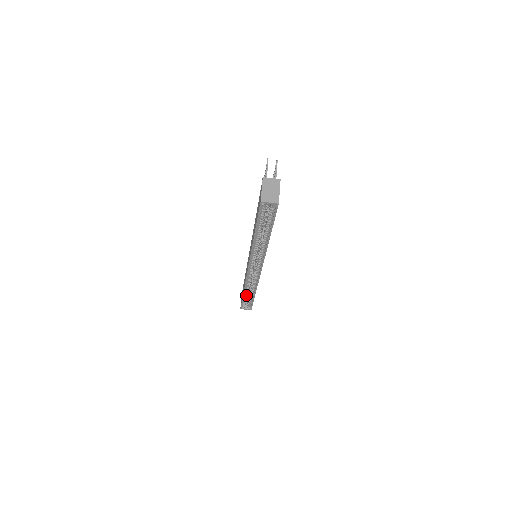
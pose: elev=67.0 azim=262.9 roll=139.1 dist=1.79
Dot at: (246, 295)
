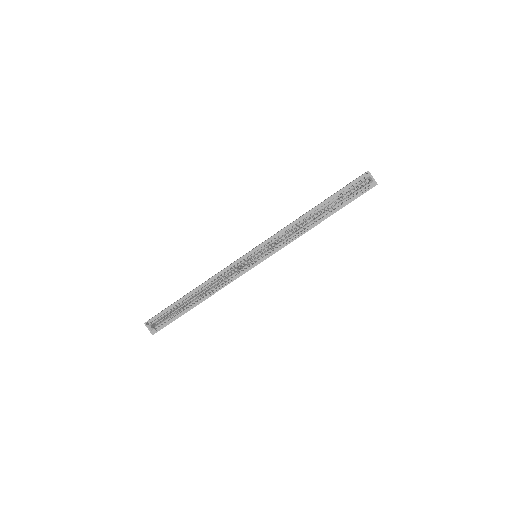
Dot at: (183, 302)
